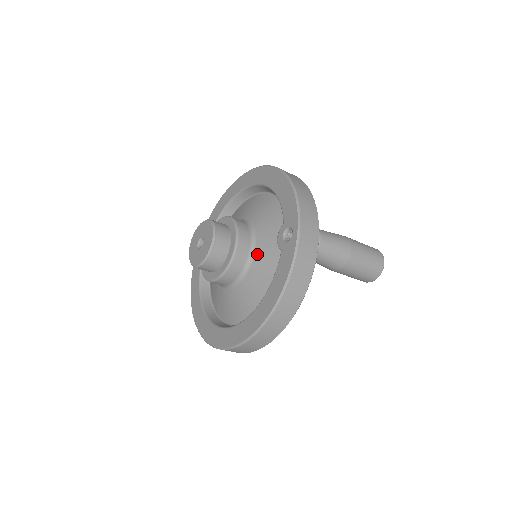
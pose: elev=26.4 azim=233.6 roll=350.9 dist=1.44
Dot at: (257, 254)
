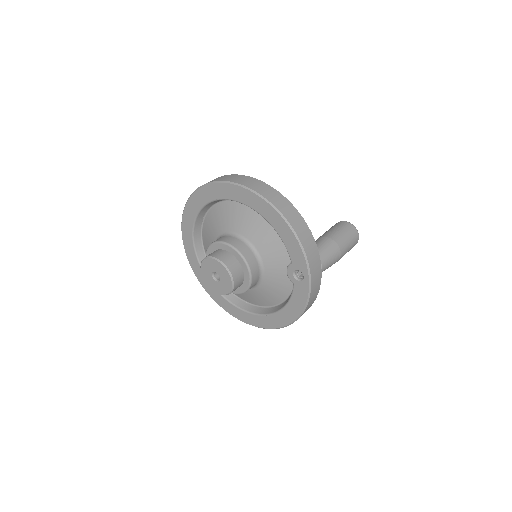
Dot at: (267, 275)
